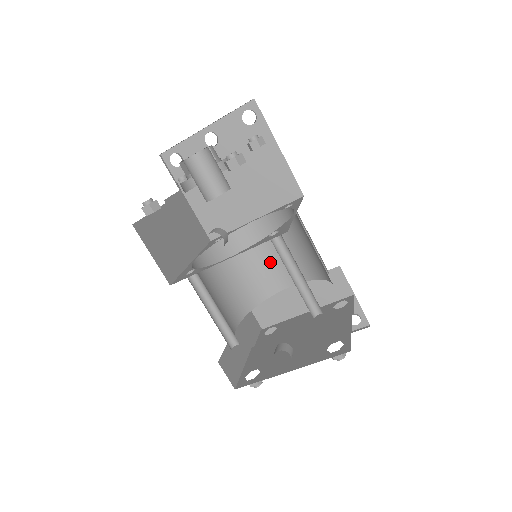
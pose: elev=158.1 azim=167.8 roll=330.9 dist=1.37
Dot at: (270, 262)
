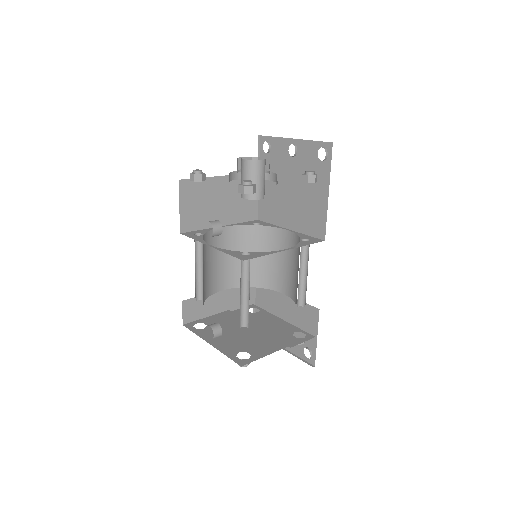
Dot at: (281, 266)
